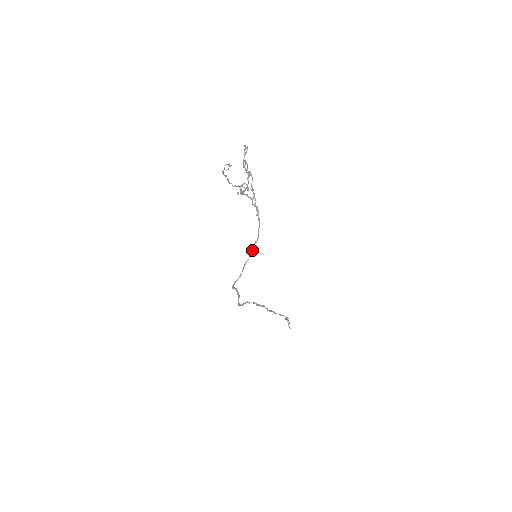
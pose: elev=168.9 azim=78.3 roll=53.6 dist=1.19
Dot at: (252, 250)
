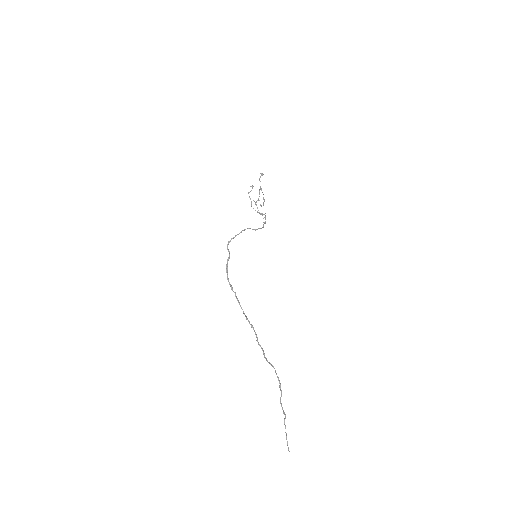
Dot at: occluded
